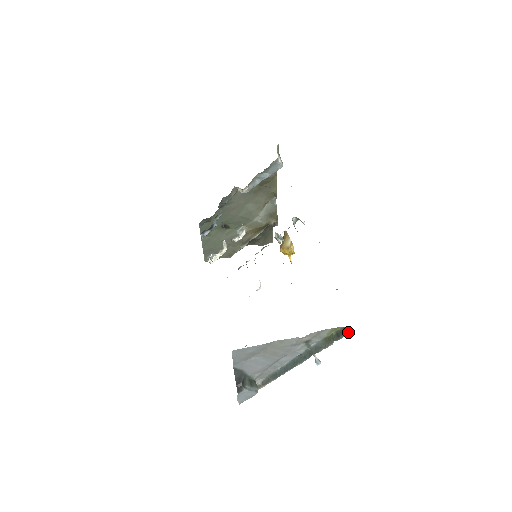
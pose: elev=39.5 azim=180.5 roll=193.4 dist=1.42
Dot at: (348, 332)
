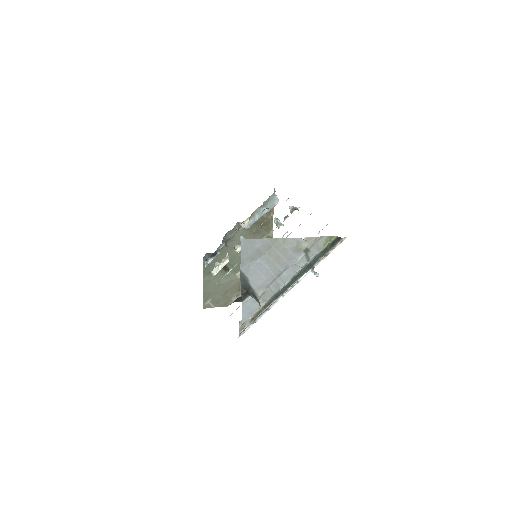
Dot at: (341, 238)
